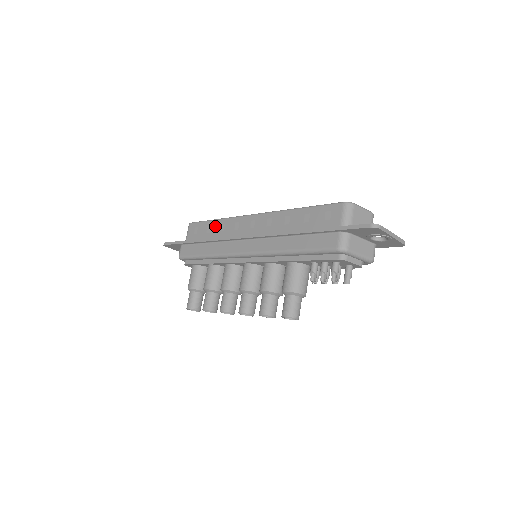
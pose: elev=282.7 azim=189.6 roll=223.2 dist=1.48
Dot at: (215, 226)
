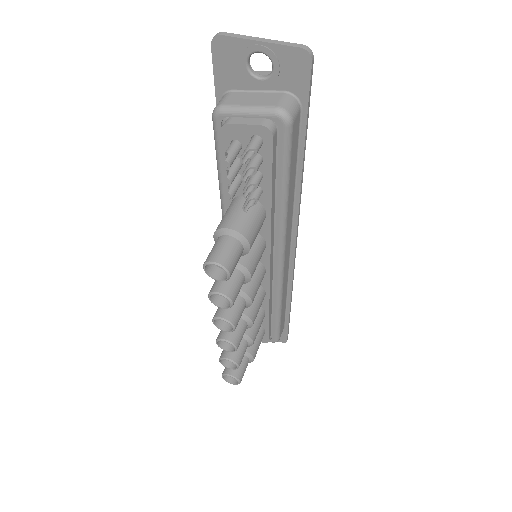
Dot at: occluded
